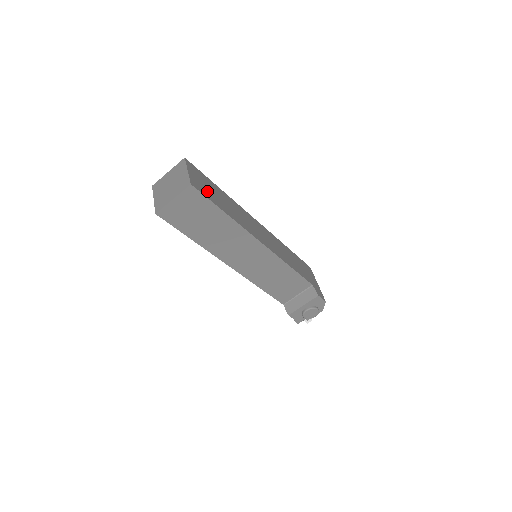
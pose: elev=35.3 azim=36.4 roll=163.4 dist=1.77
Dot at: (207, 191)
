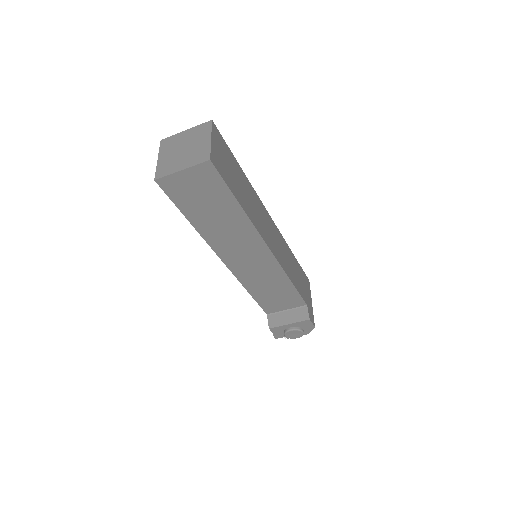
Dot at: (226, 171)
